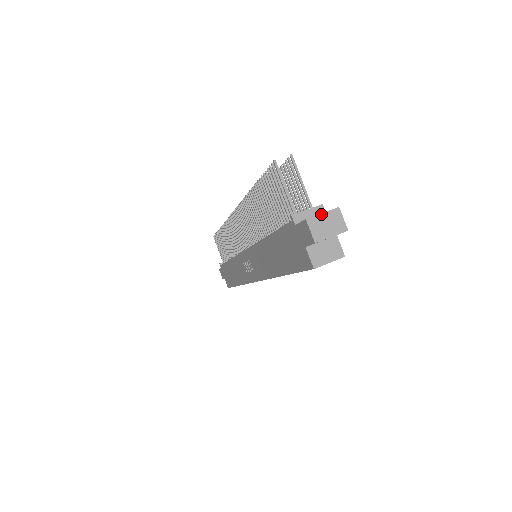
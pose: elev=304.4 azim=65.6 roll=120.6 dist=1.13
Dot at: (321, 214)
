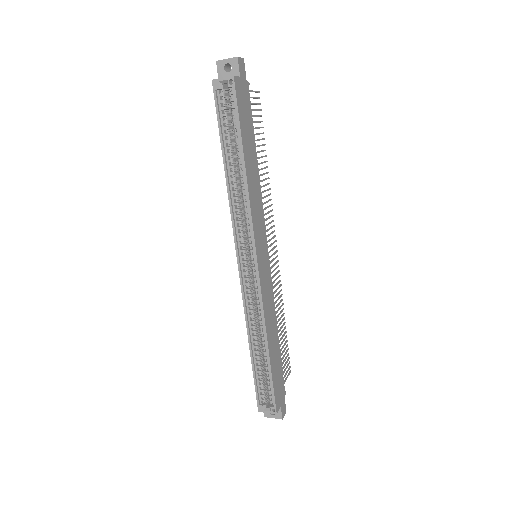
Dot at: occluded
